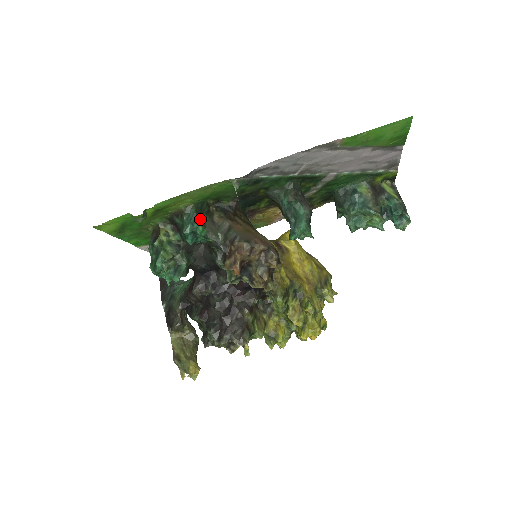
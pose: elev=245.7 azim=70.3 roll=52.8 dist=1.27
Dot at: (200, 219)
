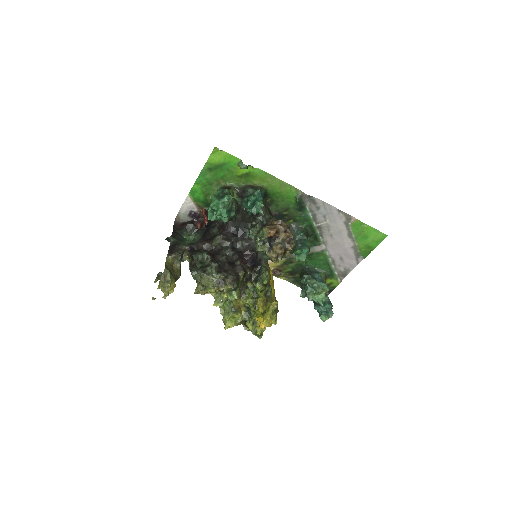
Dot at: (264, 199)
